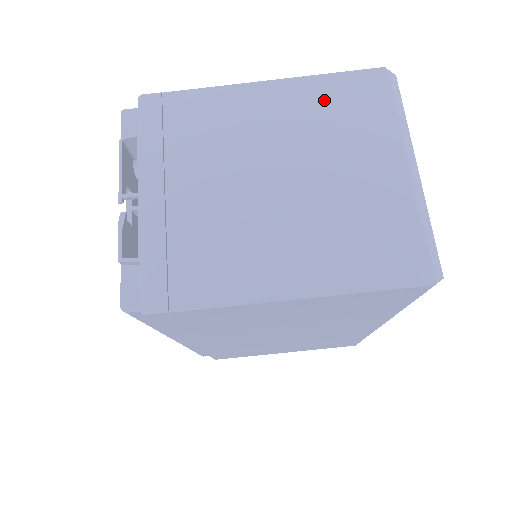
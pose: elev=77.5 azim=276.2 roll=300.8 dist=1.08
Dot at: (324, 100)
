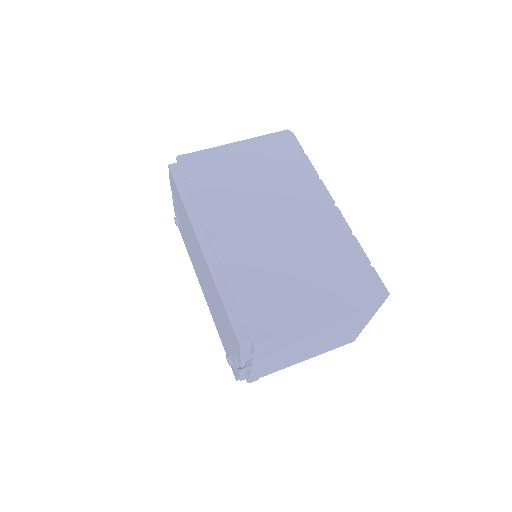
Dot at: occluded
